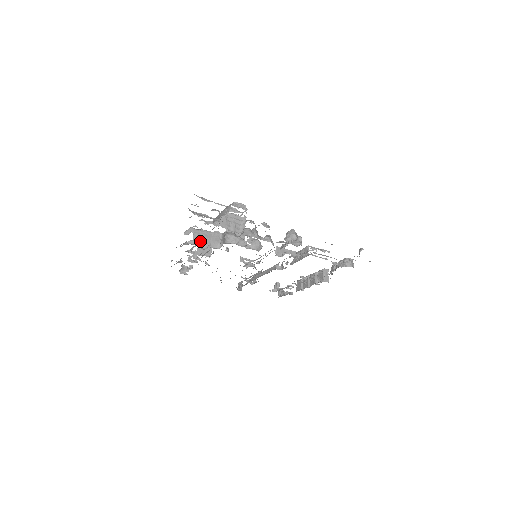
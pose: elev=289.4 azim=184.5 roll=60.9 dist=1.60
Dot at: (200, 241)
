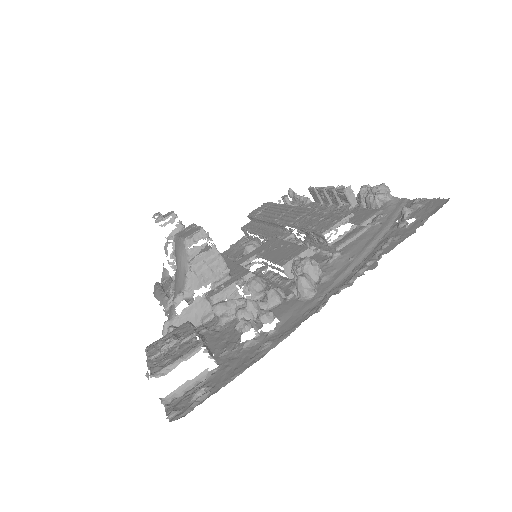
Dot at: occluded
